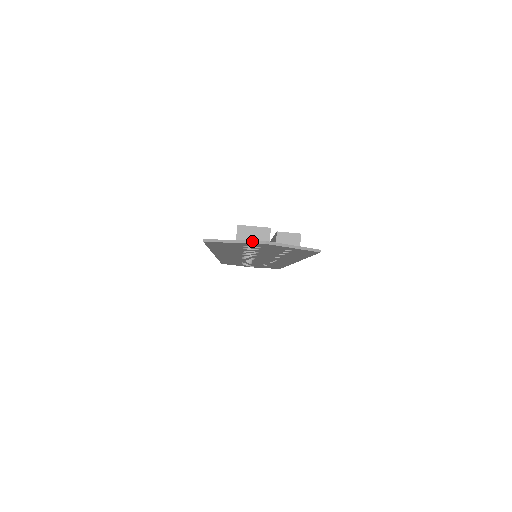
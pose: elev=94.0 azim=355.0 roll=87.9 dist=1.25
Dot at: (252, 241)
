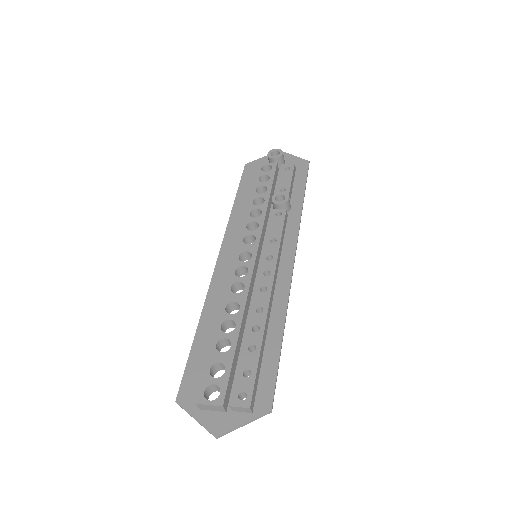
Dot at: occluded
